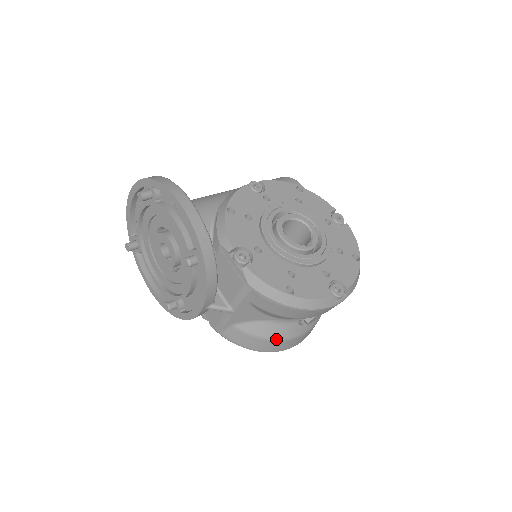
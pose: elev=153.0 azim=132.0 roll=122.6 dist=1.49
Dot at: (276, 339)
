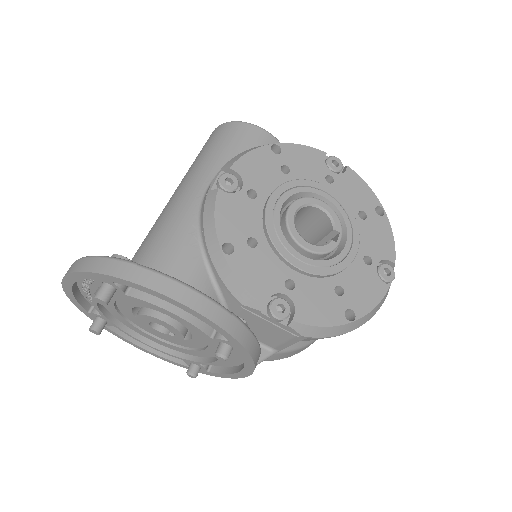
Dot at: occluded
